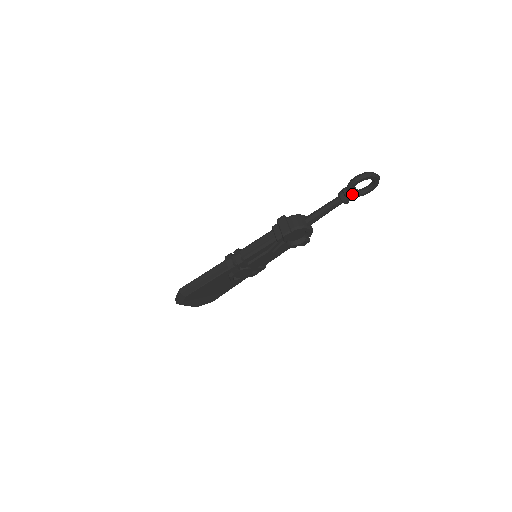
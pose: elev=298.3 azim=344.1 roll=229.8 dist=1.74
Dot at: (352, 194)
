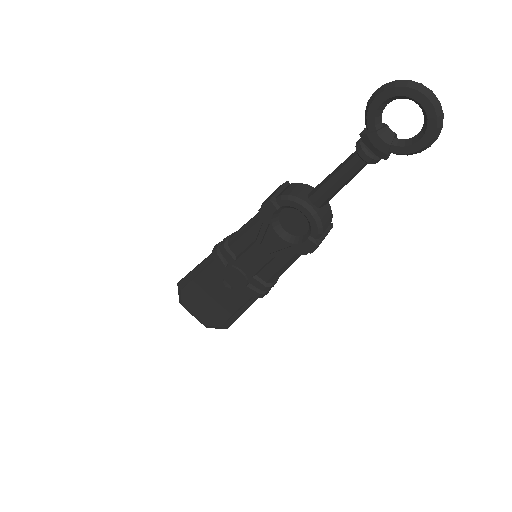
Dot at: (374, 135)
